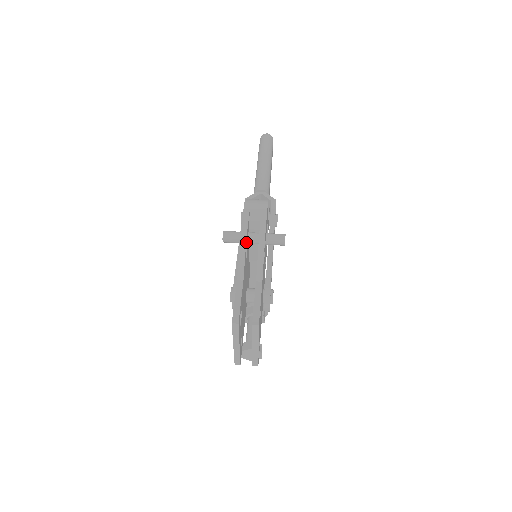
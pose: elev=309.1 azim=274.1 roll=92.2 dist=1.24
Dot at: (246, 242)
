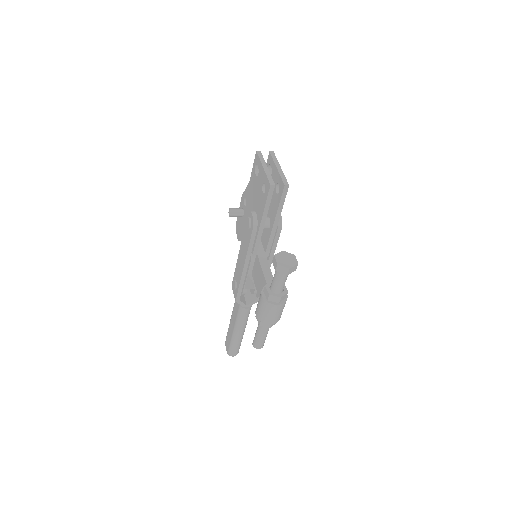
Dot at: occluded
